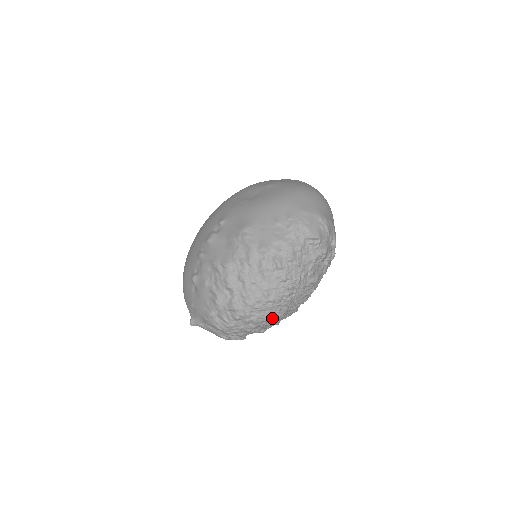
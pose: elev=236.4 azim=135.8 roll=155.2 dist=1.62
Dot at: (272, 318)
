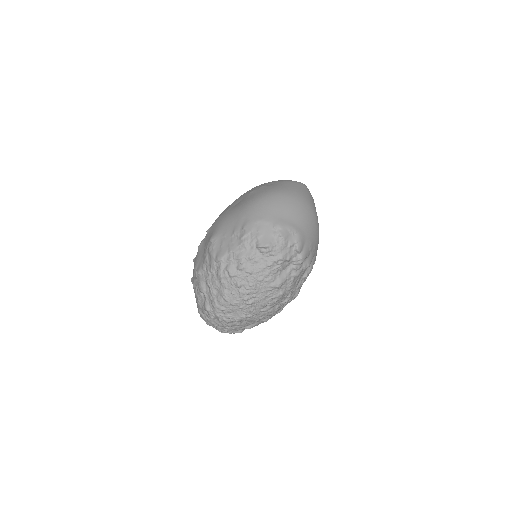
Dot at: (241, 318)
